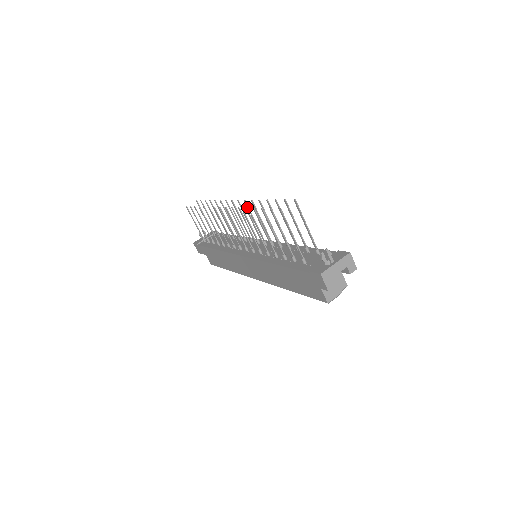
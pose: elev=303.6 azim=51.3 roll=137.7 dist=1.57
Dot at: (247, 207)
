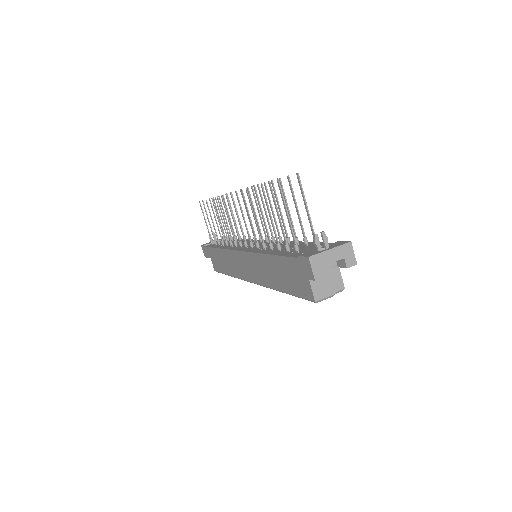
Dot at: (253, 195)
